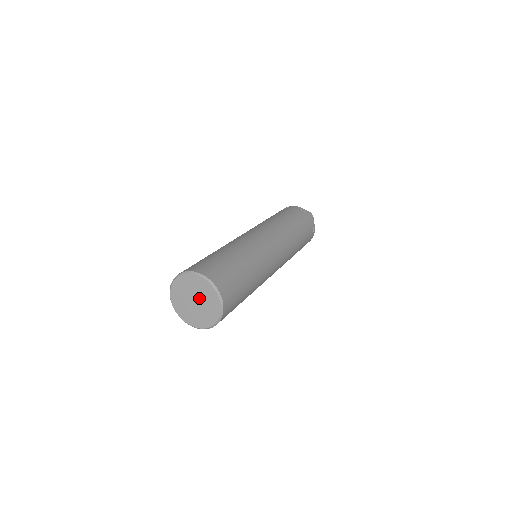
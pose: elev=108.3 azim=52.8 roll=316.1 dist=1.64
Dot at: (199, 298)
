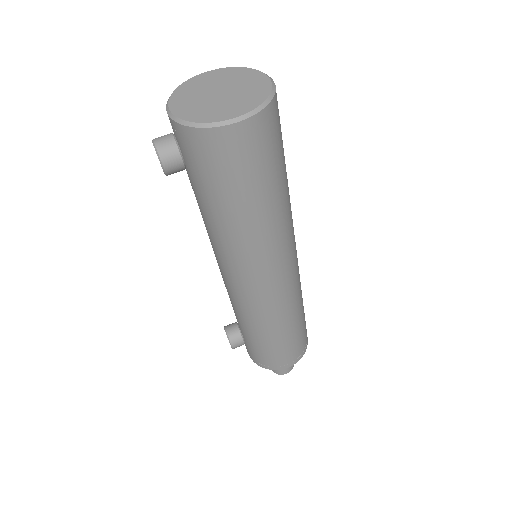
Dot at: (232, 91)
